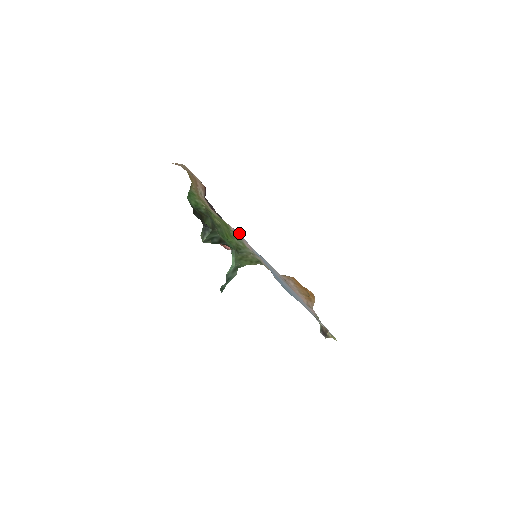
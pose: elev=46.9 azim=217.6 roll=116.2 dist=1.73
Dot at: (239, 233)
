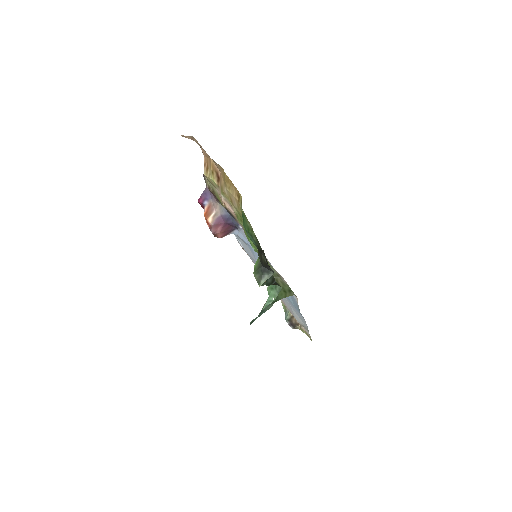
Dot at: occluded
